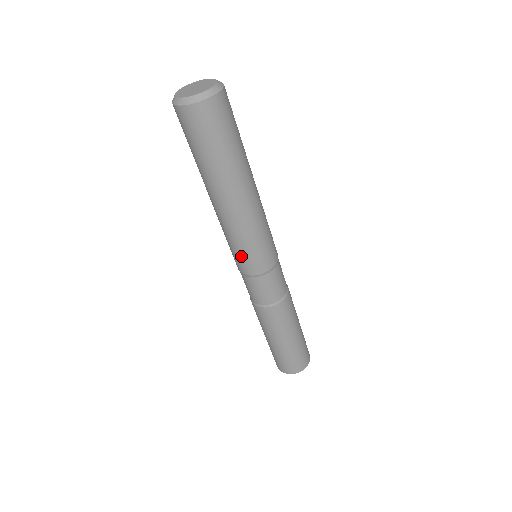
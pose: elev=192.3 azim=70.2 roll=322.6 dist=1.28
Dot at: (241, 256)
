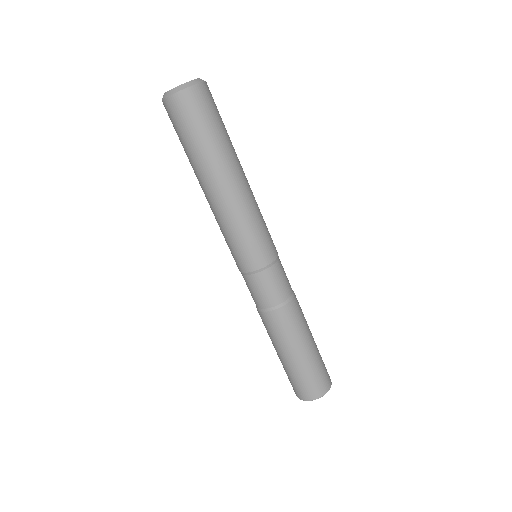
Dot at: (233, 250)
